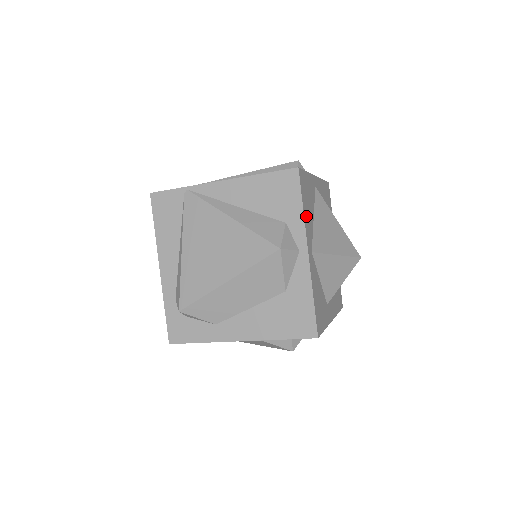
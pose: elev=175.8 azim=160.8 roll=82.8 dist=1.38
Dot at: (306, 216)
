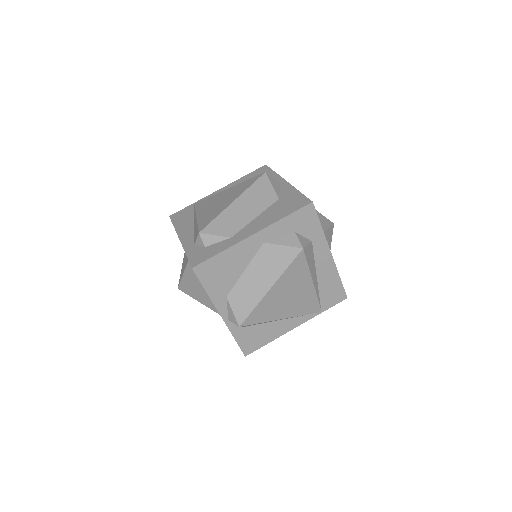
Dot at: occluded
